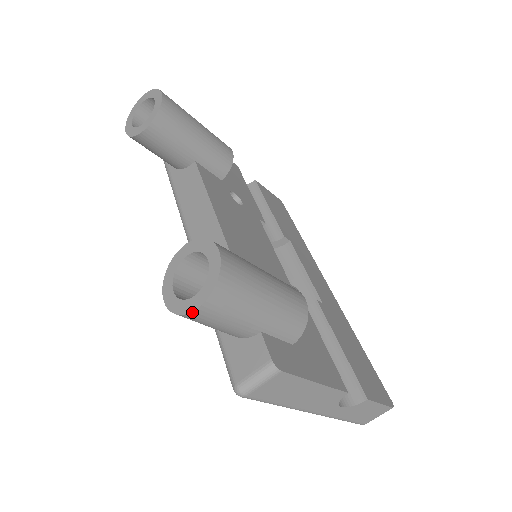
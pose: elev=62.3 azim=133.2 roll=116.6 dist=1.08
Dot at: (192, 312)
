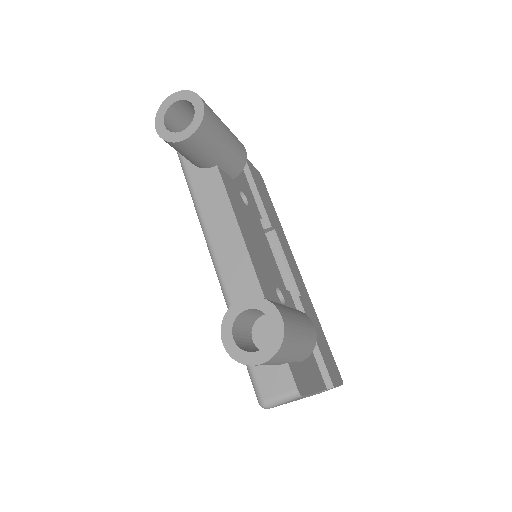
Dot at: (255, 365)
